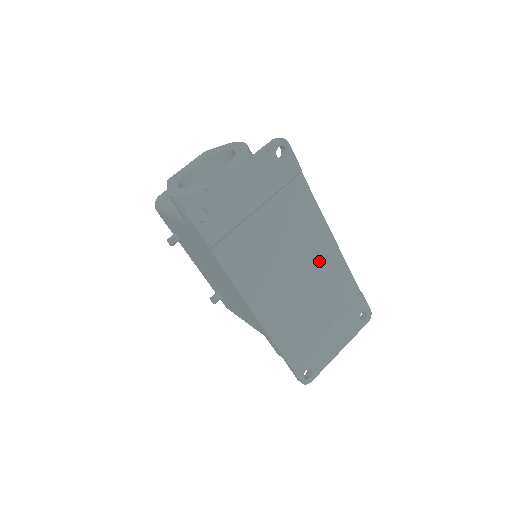
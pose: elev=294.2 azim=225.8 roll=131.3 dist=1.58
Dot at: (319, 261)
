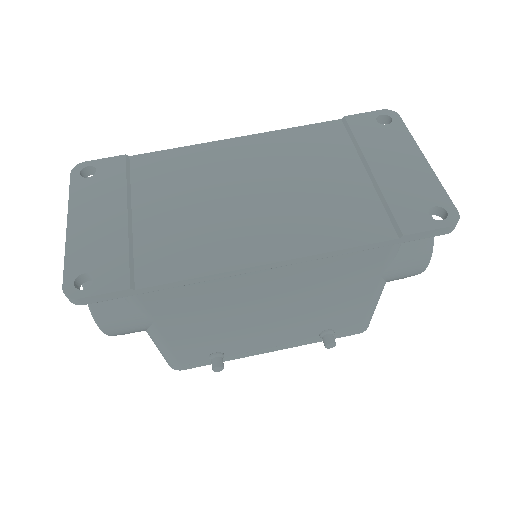
Dot at: (258, 160)
